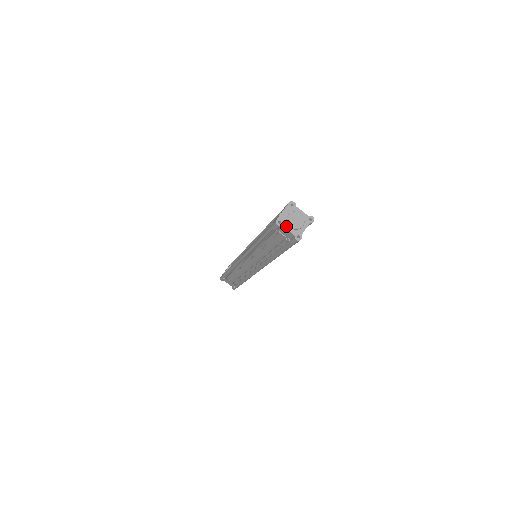
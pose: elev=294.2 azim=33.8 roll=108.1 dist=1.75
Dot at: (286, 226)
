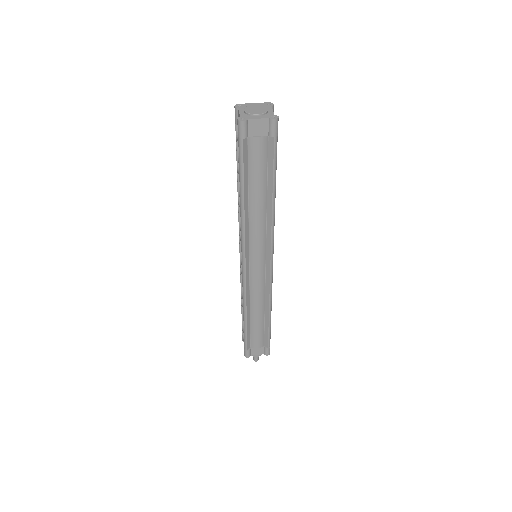
Dot at: (242, 110)
